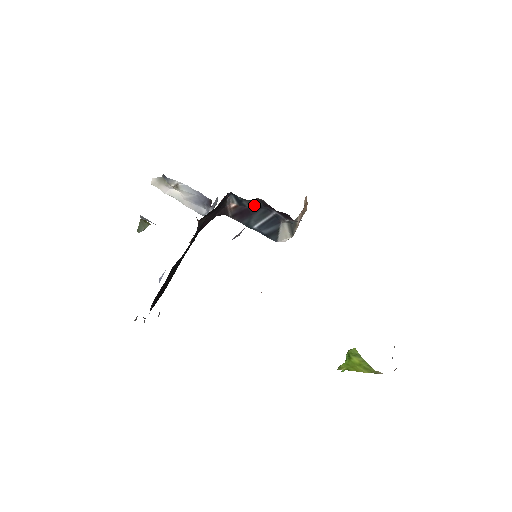
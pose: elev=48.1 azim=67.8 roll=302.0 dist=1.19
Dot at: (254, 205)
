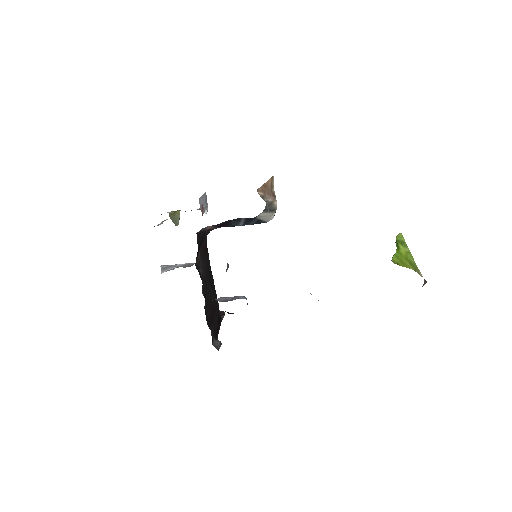
Dot at: (224, 222)
